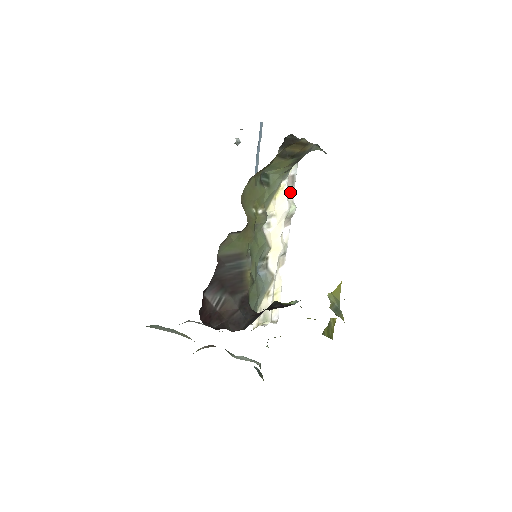
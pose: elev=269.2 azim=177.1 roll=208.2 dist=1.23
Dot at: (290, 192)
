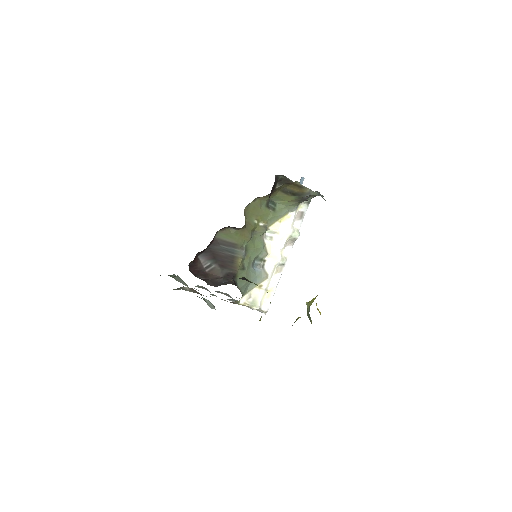
Dot at: (297, 223)
